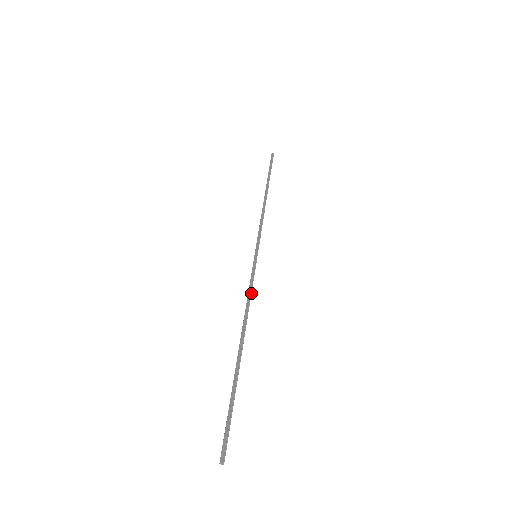
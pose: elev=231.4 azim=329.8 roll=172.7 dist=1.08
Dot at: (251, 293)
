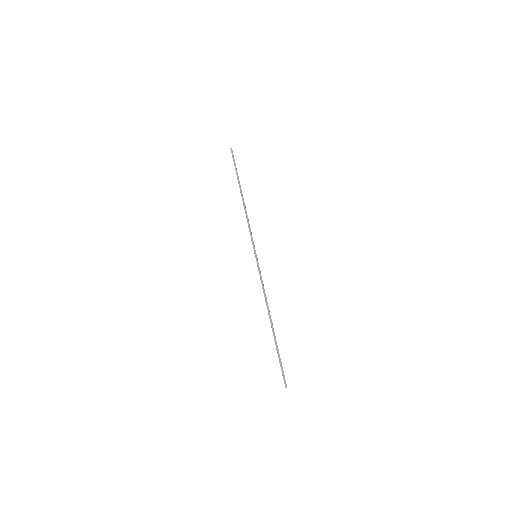
Dot at: occluded
